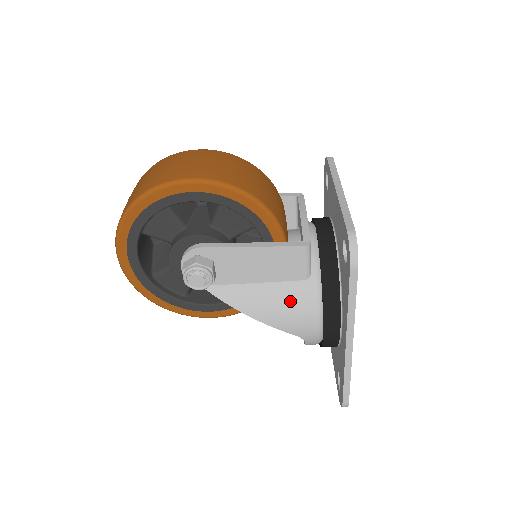
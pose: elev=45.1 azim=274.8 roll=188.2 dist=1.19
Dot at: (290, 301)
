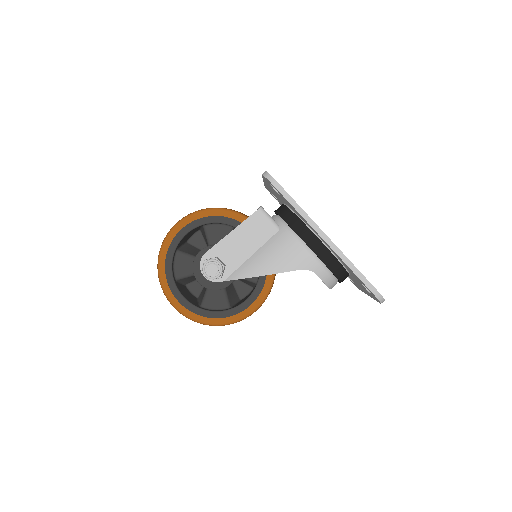
Dot at: (278, 248)
